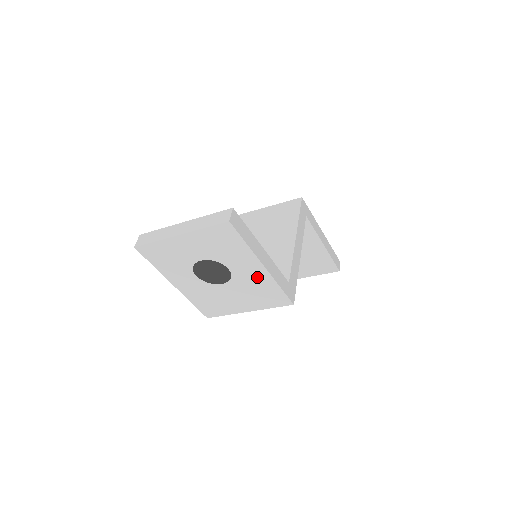
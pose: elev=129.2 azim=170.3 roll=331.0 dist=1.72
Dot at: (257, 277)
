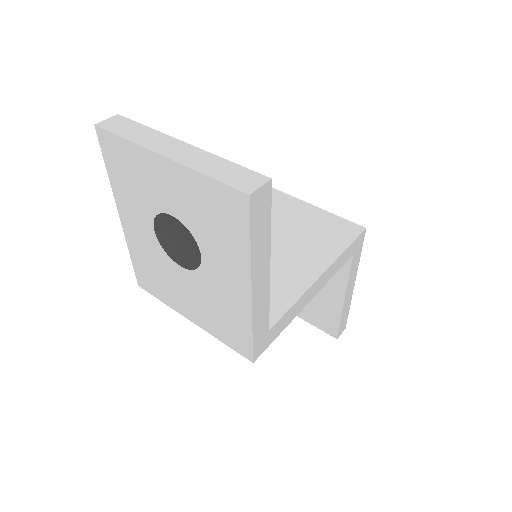
Dot at: (232, 296)
